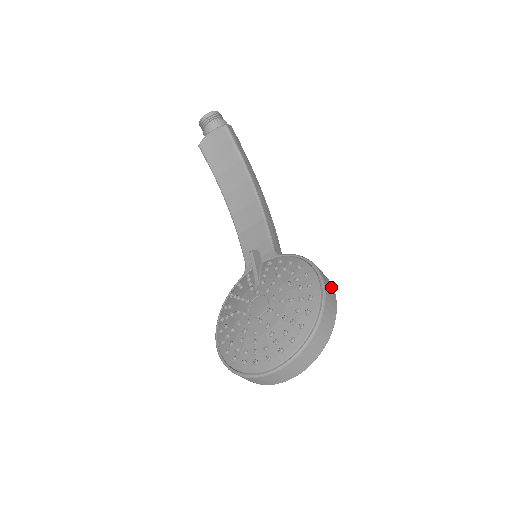
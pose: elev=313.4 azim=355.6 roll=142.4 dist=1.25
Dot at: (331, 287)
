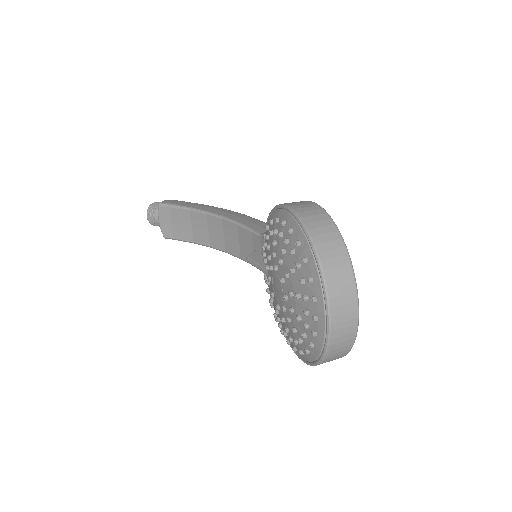
Dot at: (307, 203)
